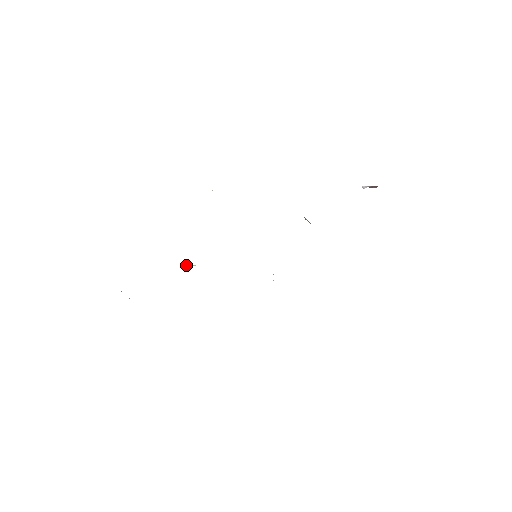
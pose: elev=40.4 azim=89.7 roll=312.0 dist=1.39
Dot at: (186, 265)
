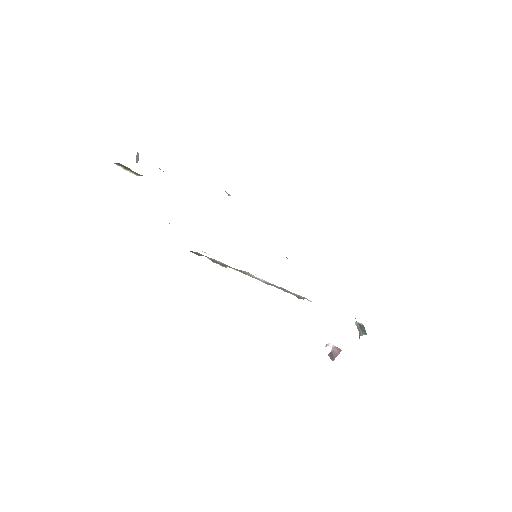
Dot at: occluded
